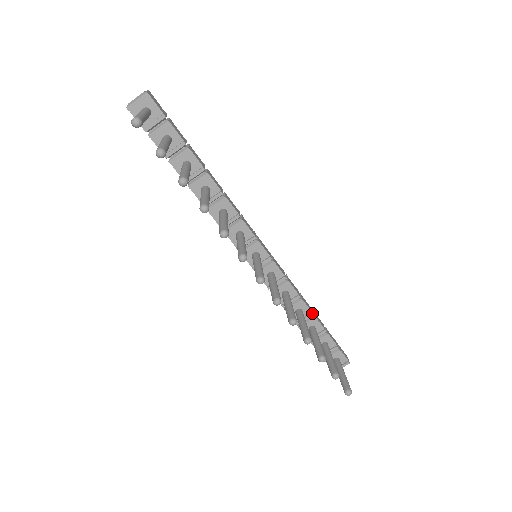
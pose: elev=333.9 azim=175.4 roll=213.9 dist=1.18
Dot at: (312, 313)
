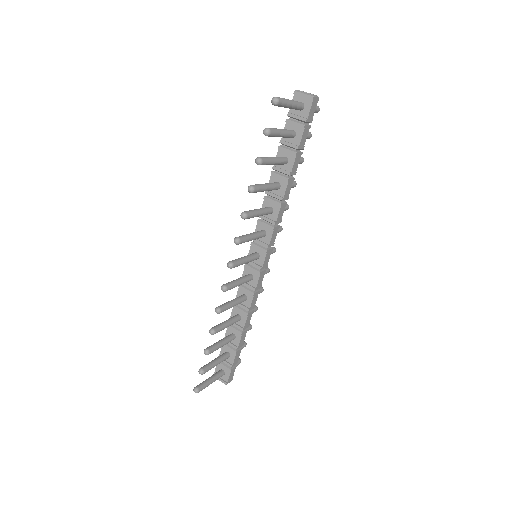
Dot at: (243, 328)
